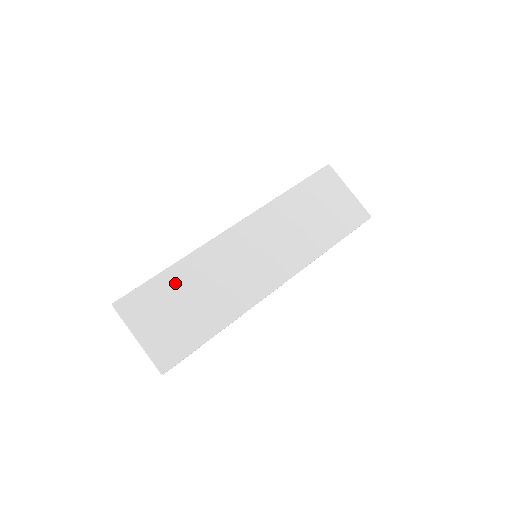
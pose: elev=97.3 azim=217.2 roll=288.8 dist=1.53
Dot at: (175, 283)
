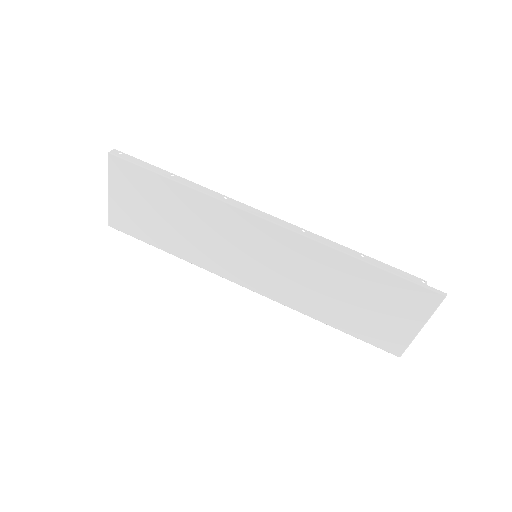
Dot at: (169, 195)
